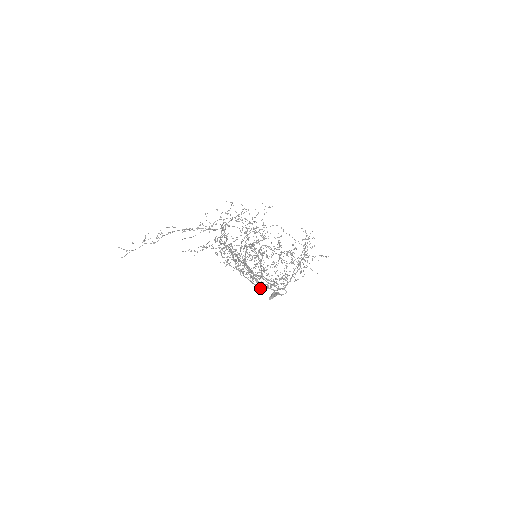
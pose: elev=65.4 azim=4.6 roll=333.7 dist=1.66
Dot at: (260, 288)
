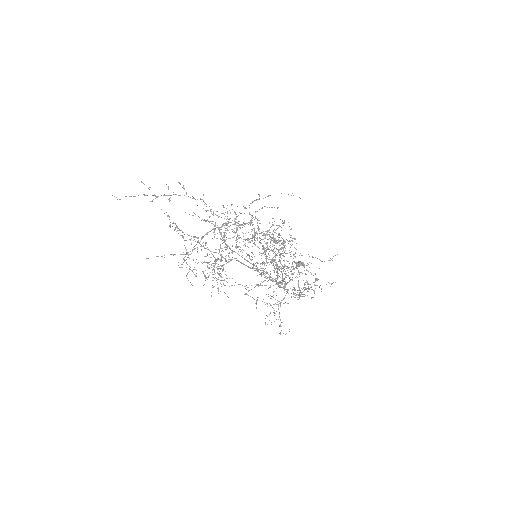
Dot at: occluded
